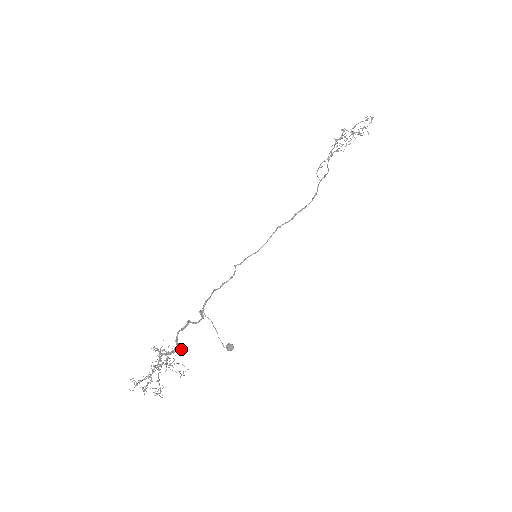
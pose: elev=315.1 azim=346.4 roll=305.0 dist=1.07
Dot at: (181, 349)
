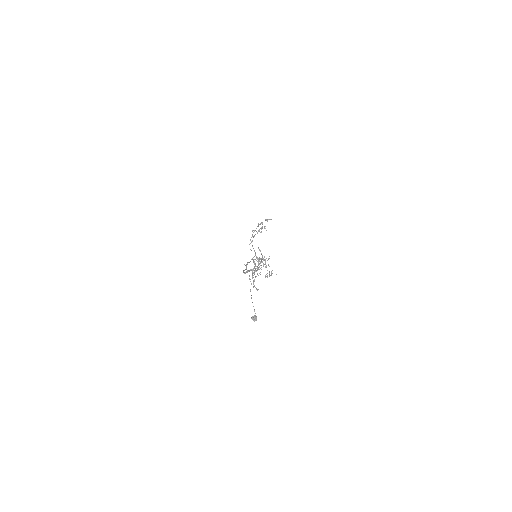
Dot at: occluded
